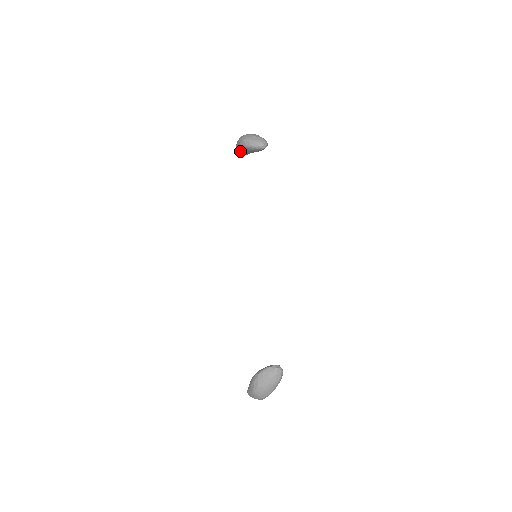
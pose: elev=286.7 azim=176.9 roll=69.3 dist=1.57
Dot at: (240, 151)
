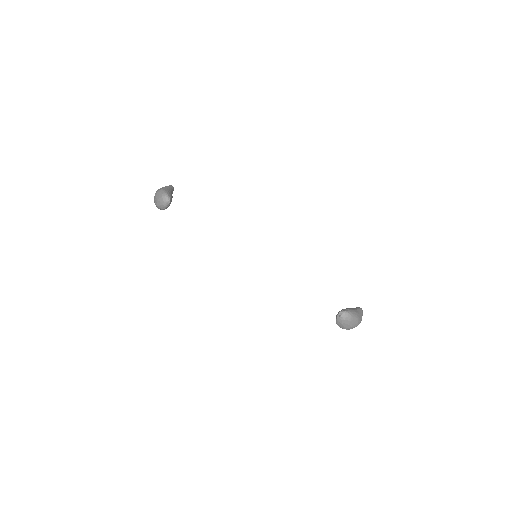
Dot at: occluded
